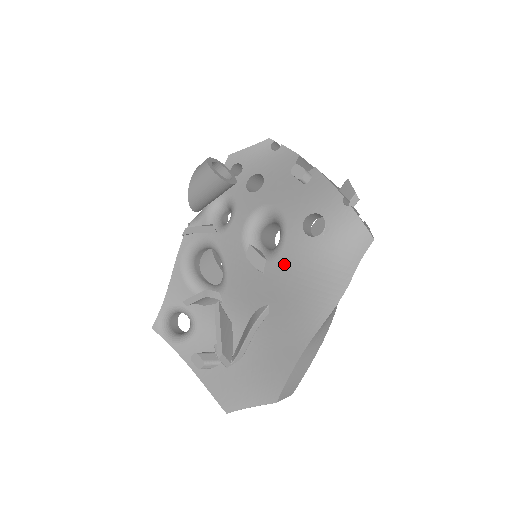
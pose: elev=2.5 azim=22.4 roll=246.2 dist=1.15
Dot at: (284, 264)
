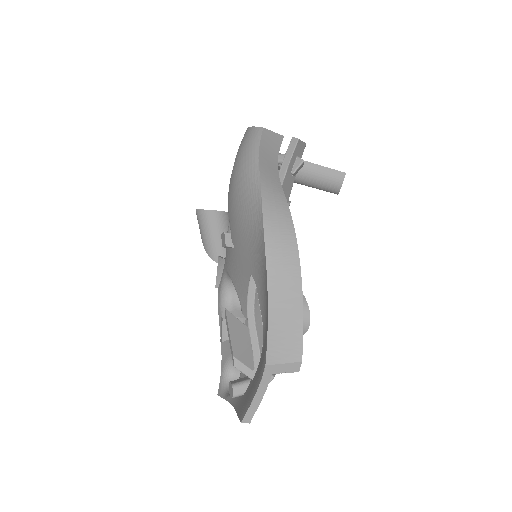
Dot at: (231, 219)
